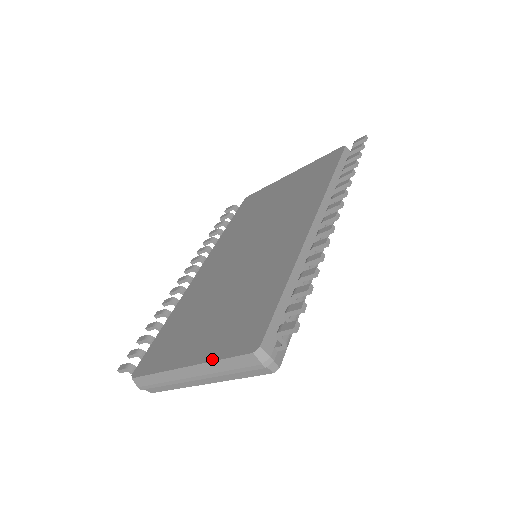
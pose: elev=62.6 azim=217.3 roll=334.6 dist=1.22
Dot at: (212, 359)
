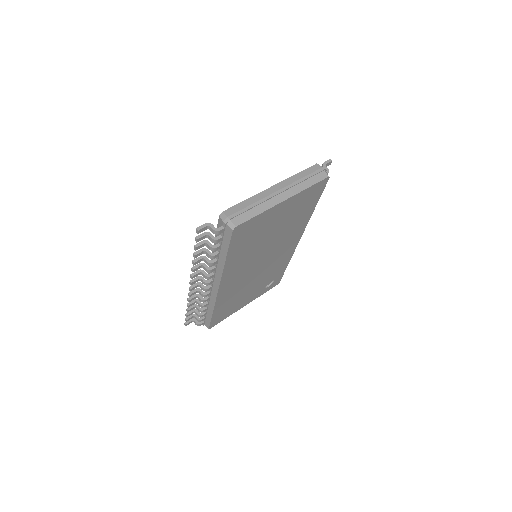
Dot at: (292, 177)
